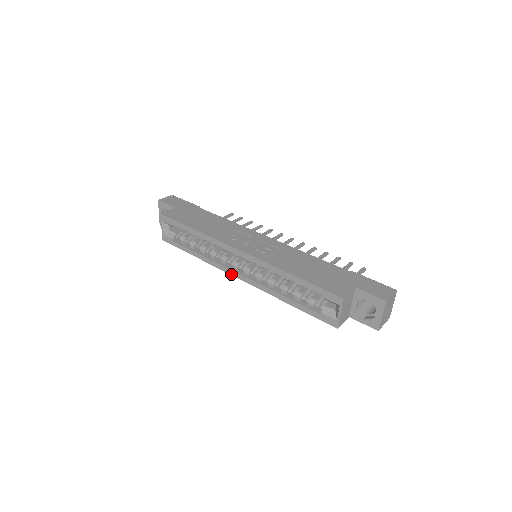
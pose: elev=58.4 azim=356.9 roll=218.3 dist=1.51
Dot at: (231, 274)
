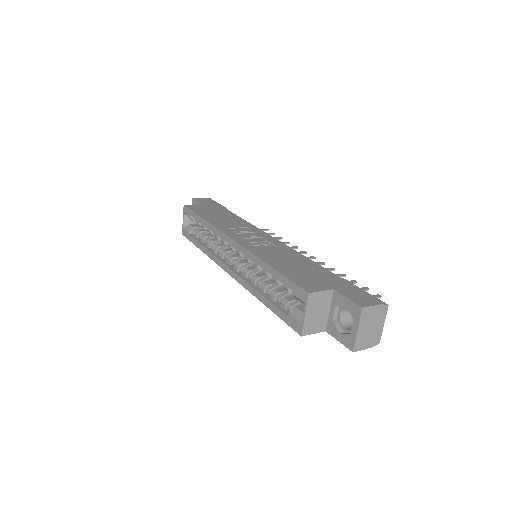
Dot at: (223, 268)
